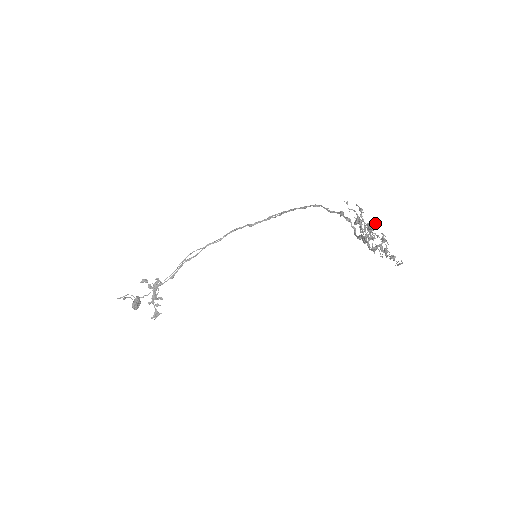
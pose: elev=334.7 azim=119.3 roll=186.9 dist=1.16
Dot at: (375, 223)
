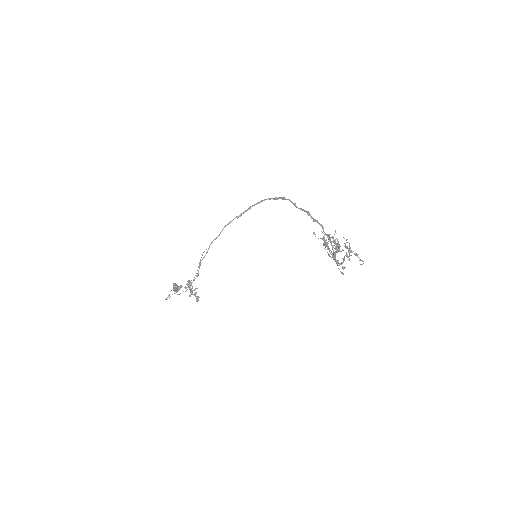
Dot at: (338, 243)
